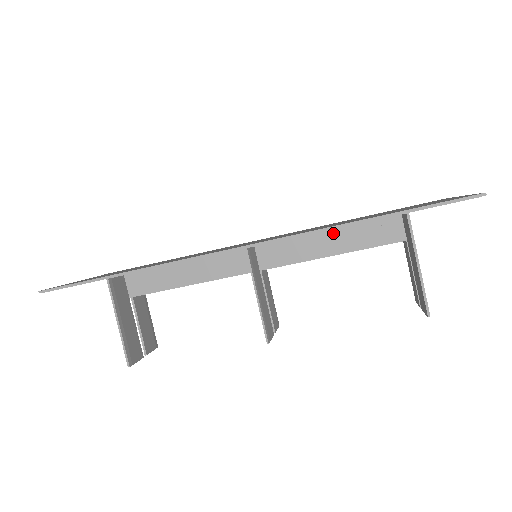
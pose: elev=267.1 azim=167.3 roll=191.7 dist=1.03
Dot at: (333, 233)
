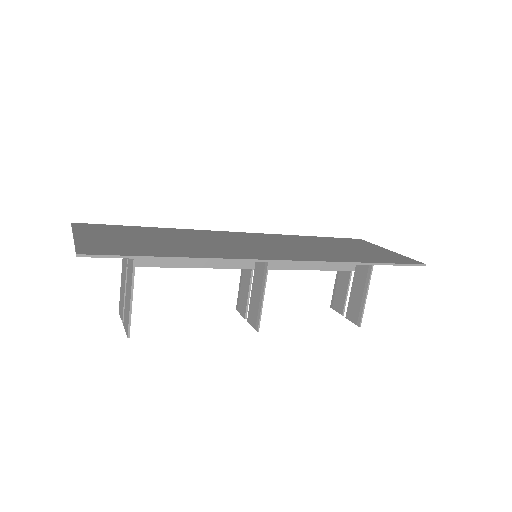
Dot at: occluded
